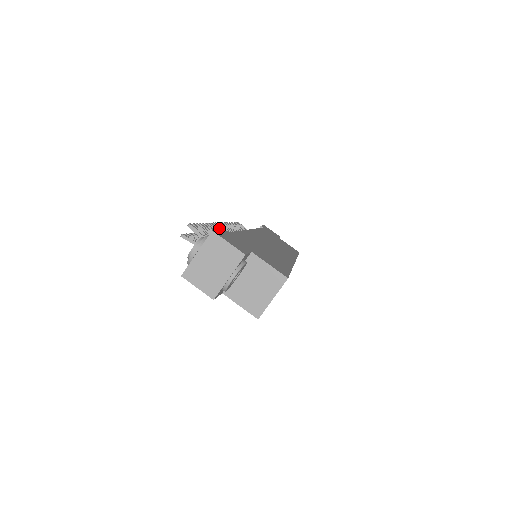
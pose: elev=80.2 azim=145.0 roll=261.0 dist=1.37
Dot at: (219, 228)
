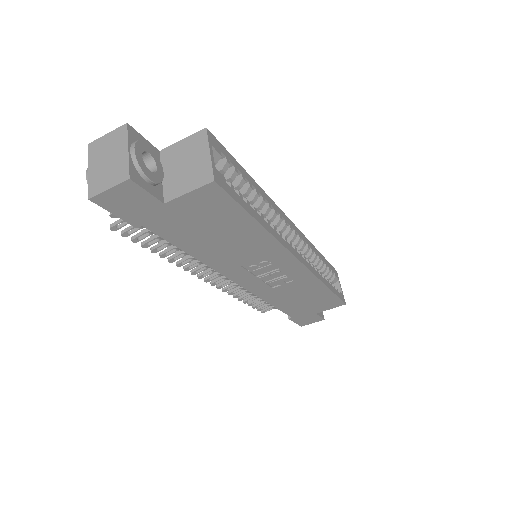
Dot at: occluded
